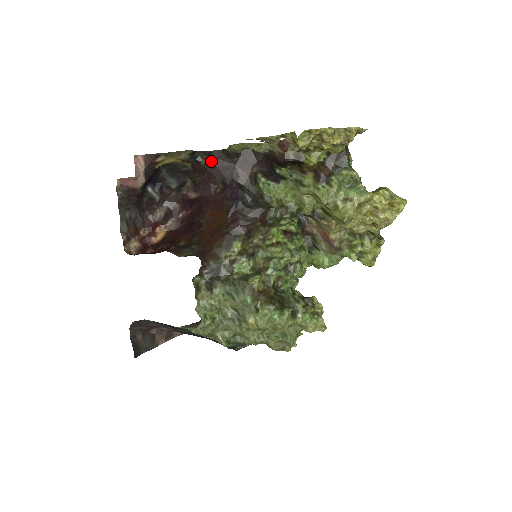
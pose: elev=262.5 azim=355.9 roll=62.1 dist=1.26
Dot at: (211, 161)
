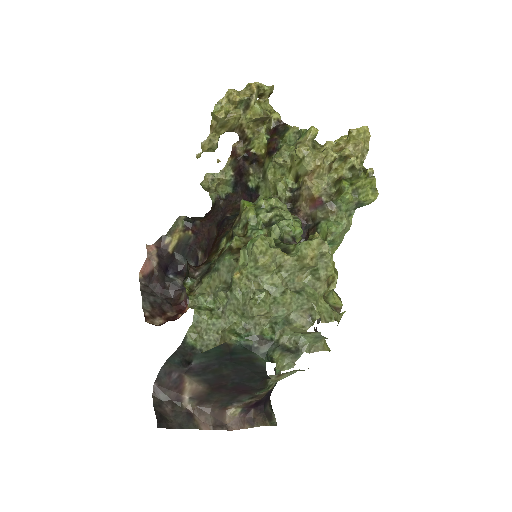
Dot at: (205, 219)
